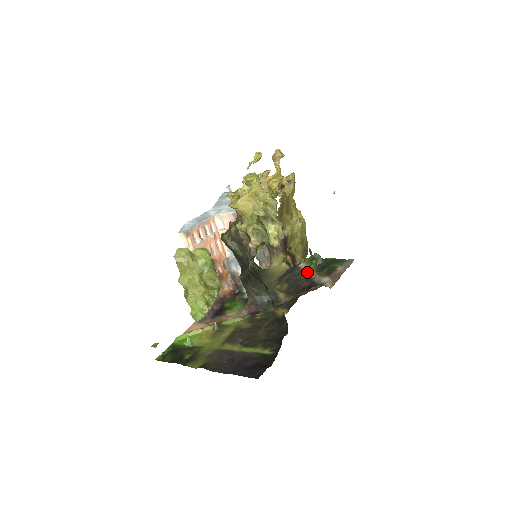
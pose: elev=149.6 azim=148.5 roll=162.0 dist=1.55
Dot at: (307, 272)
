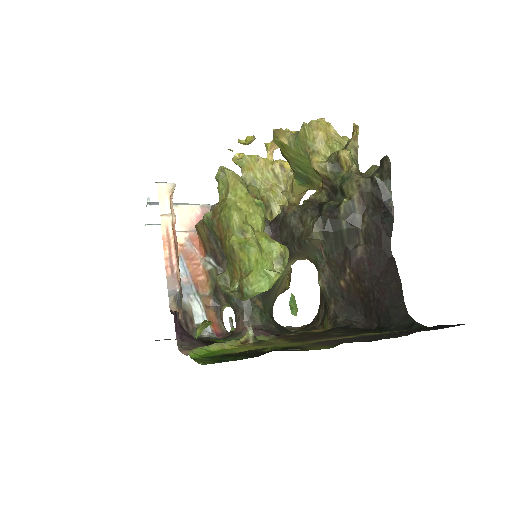
Dot at: occluded
